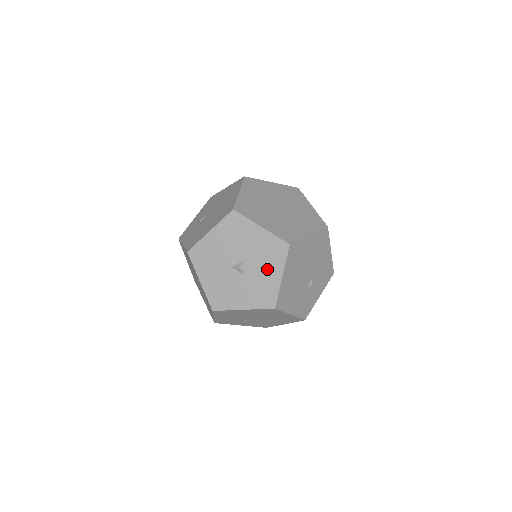
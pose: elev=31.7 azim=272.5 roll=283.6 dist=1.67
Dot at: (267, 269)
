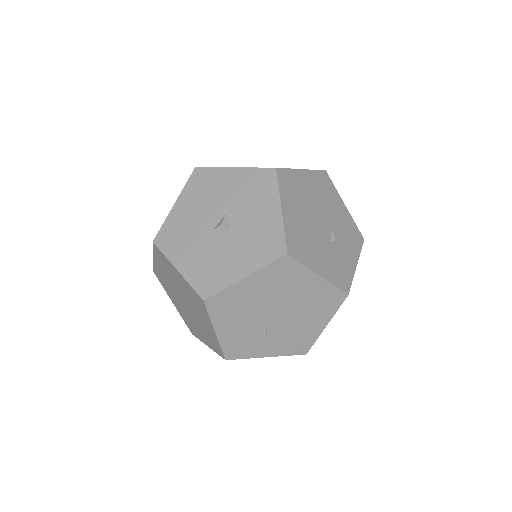
Dot at: (258, 210)
